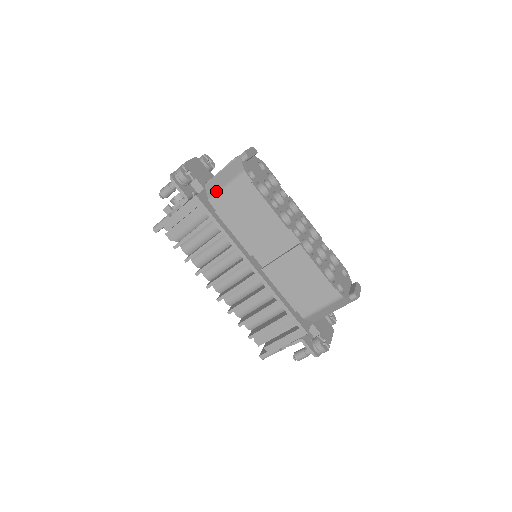
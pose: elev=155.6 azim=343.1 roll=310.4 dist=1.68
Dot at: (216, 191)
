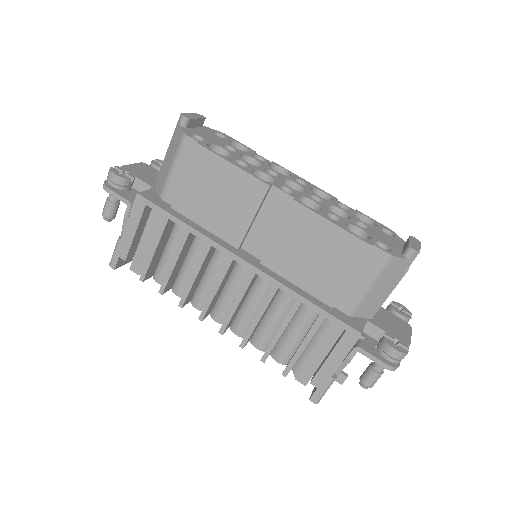
Dot at: (164, 181)
